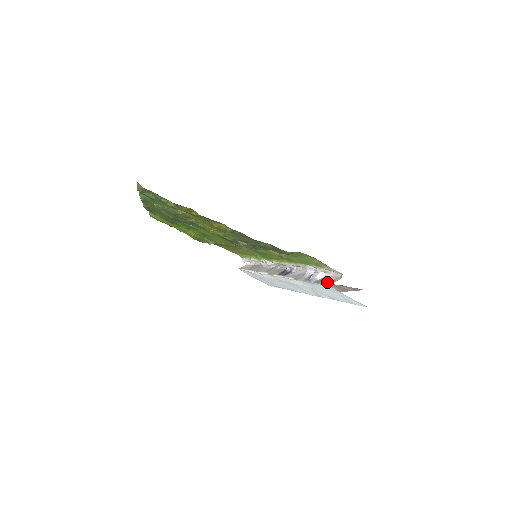
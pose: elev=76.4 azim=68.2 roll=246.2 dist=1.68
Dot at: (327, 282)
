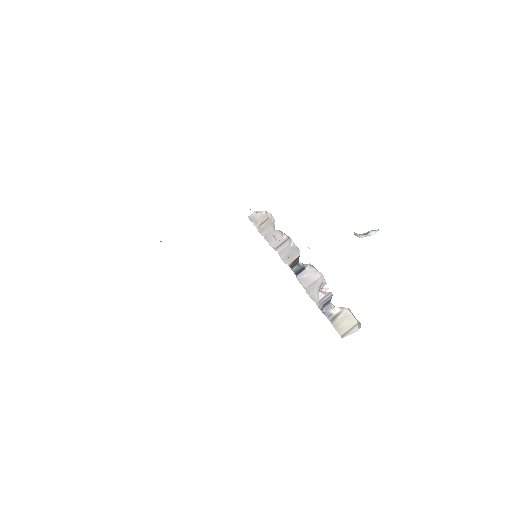
Dot at: (342, 330)
